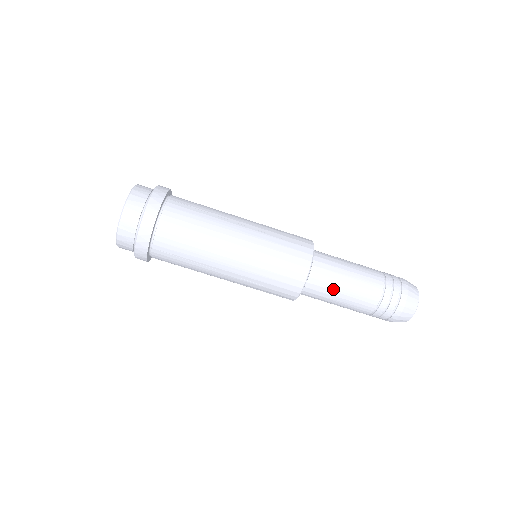
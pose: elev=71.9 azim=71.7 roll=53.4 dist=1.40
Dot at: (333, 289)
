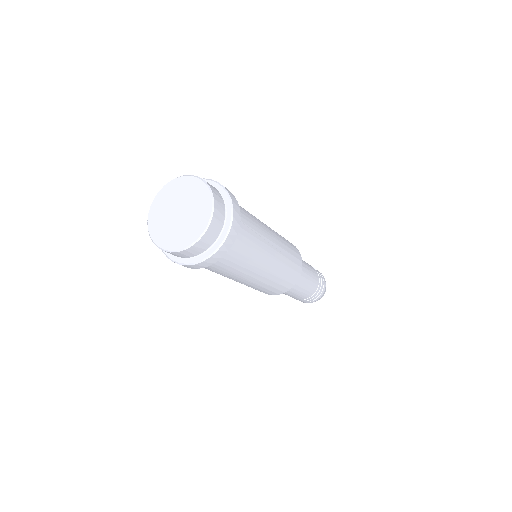
Dot at: (292, 291)
